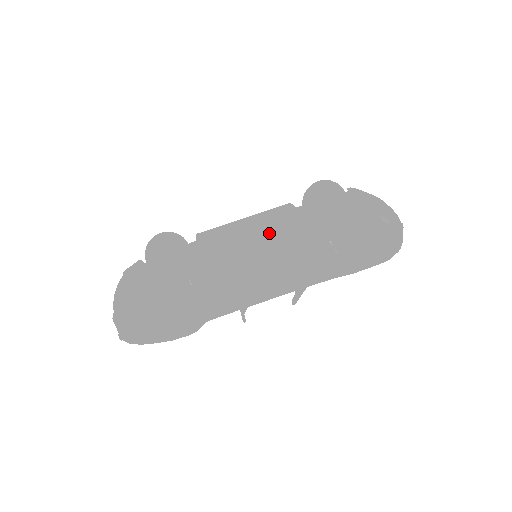
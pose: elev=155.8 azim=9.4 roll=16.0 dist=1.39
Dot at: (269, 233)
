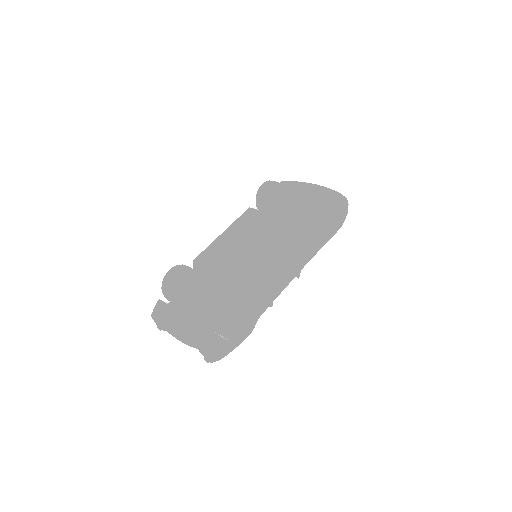
Dot at: (266, 235)
